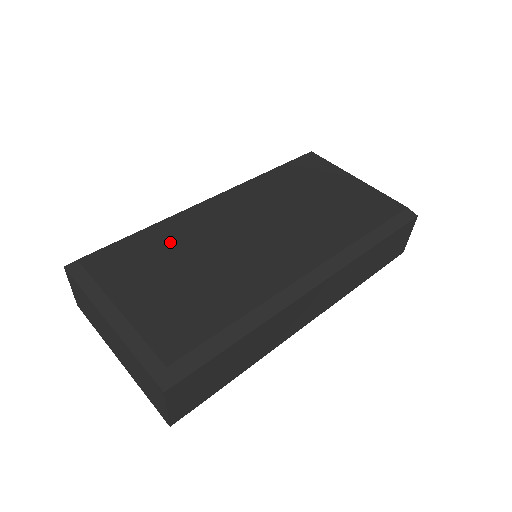
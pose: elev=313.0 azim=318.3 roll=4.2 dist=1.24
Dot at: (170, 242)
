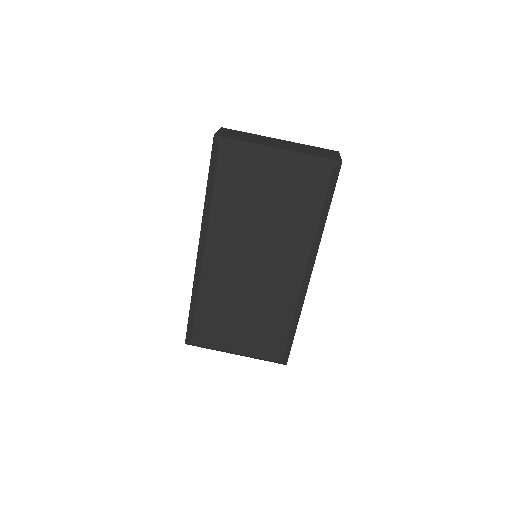
Dot at: (218, 307)
